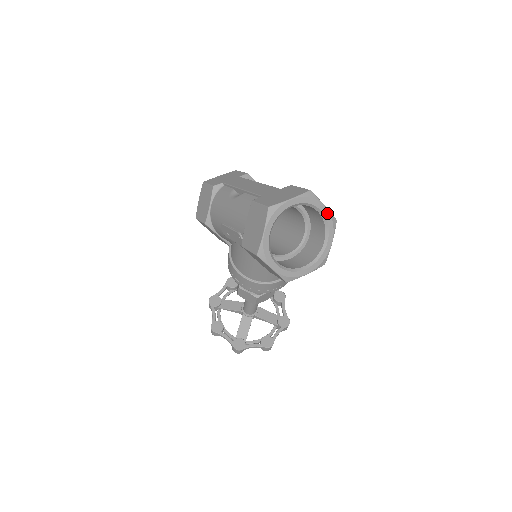
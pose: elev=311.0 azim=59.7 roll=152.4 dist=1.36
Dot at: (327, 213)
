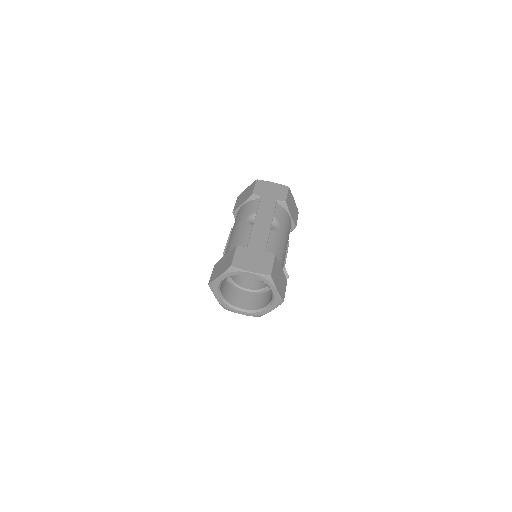
Dot at: (276, 295)
